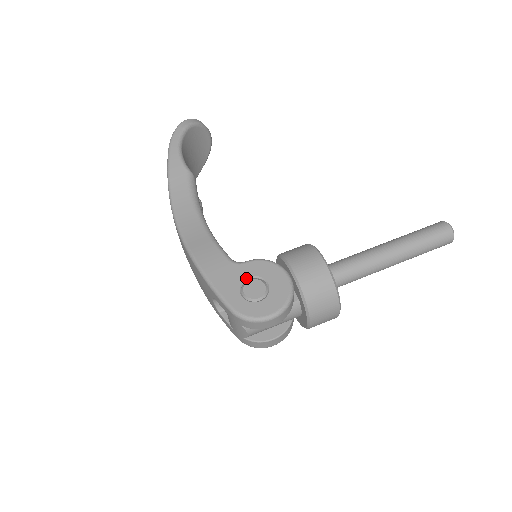
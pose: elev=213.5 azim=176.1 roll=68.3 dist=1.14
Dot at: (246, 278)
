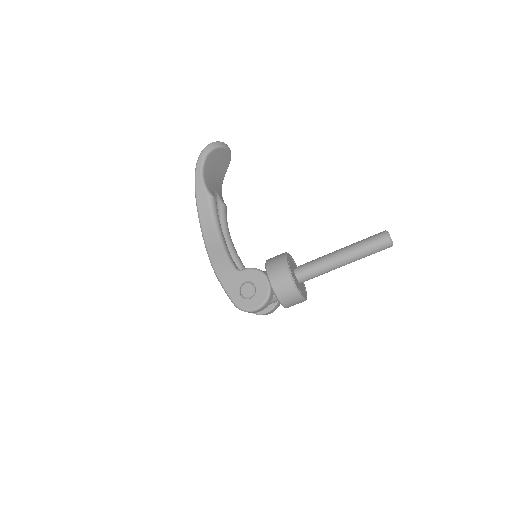
Dot at: (242, 282)
